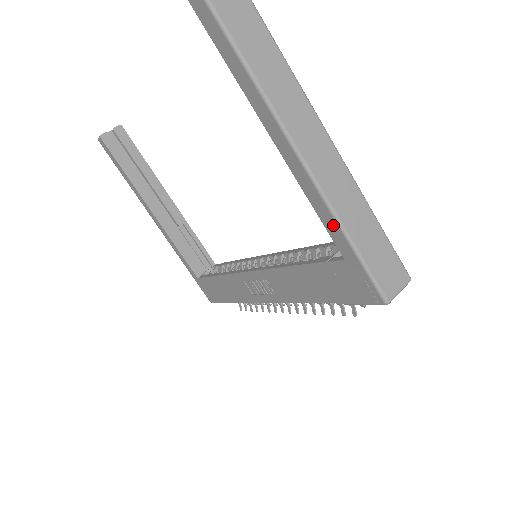
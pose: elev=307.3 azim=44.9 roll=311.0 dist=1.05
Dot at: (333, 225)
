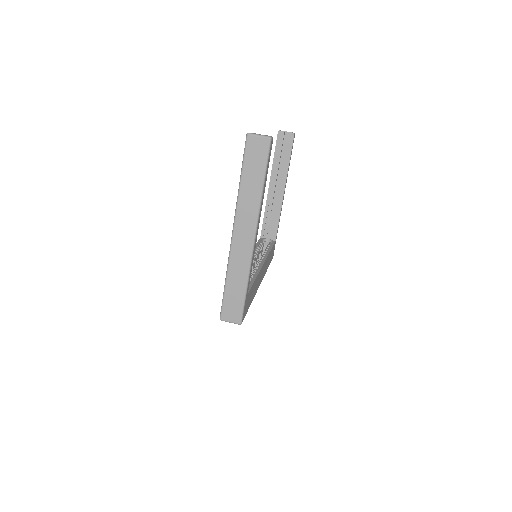
Dot at: (227, 273)
